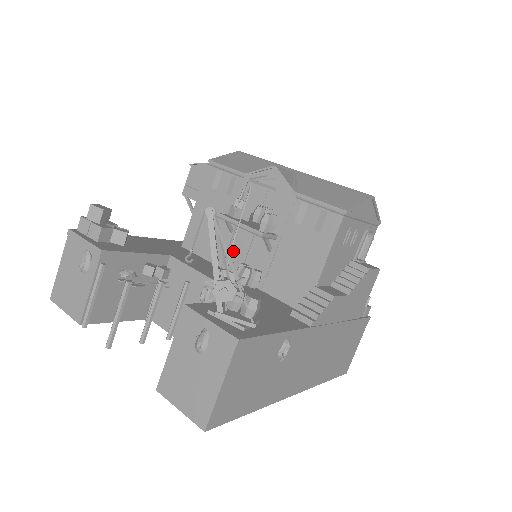
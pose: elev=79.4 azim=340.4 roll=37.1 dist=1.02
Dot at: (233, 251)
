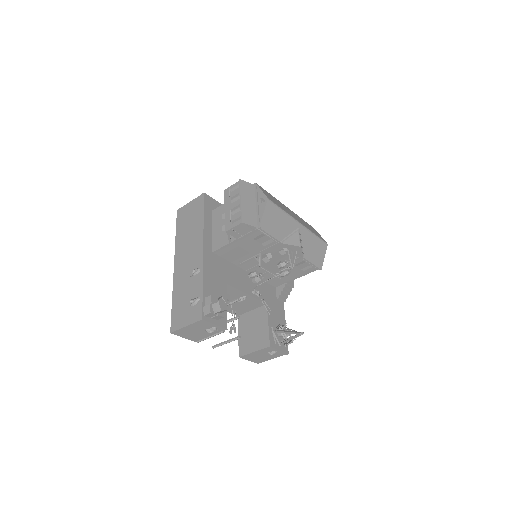
Dot at: (250, 263)
